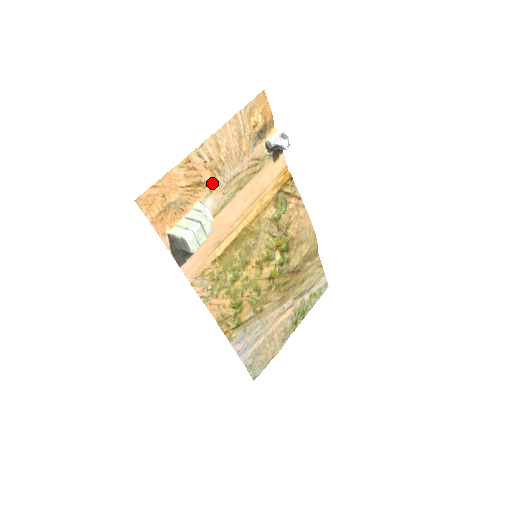
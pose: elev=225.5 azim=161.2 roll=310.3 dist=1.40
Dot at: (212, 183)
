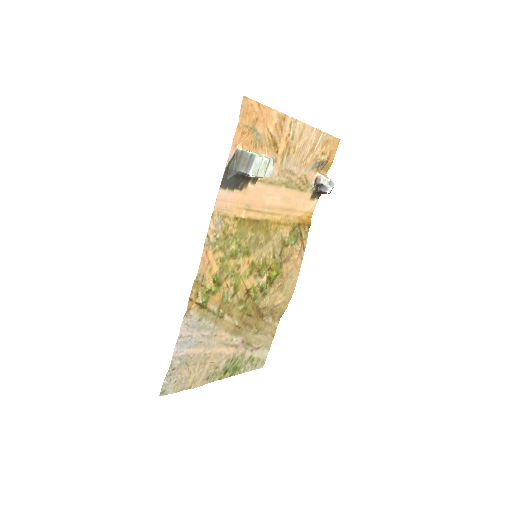
Dot at: (280, 156)
